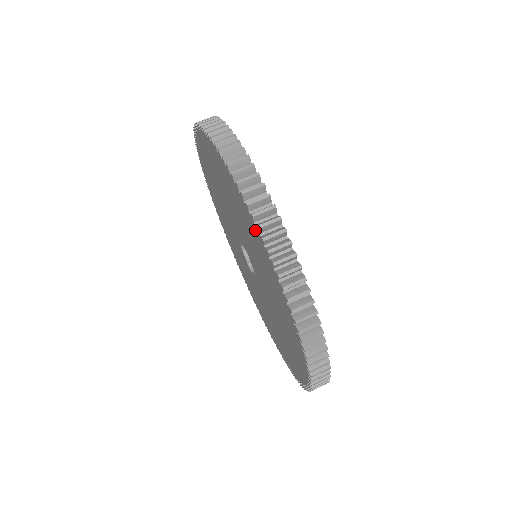
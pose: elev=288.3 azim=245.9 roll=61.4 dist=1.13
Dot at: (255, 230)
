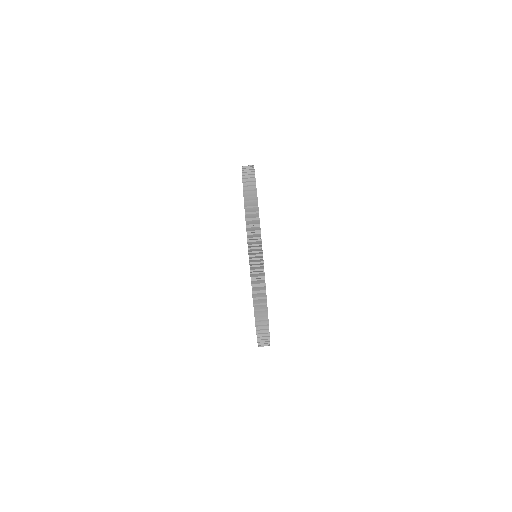
Dot at: occluded
